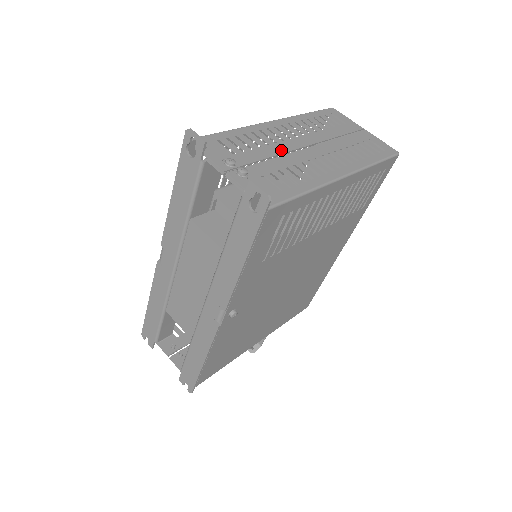
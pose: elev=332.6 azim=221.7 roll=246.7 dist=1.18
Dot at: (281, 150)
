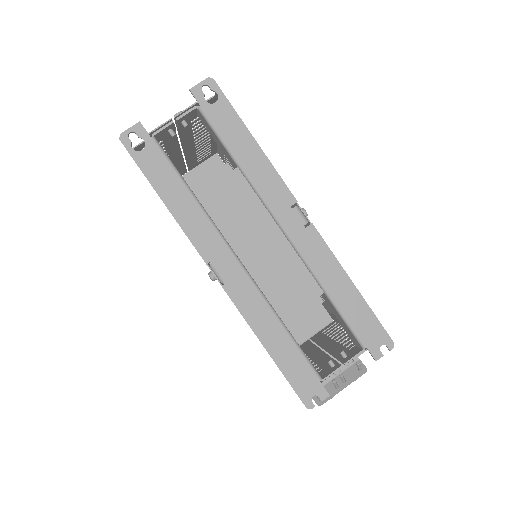
Dot at: (175, 145)
